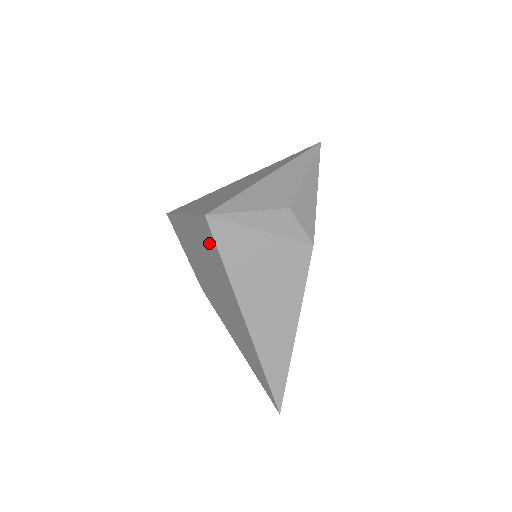
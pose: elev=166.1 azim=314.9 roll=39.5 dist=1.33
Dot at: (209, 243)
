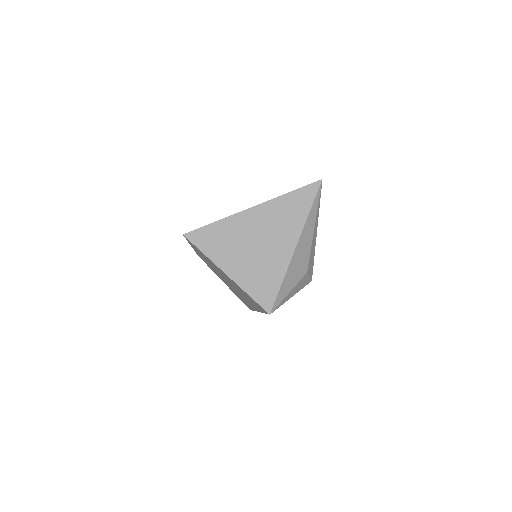
Dot at: (256, 304)
